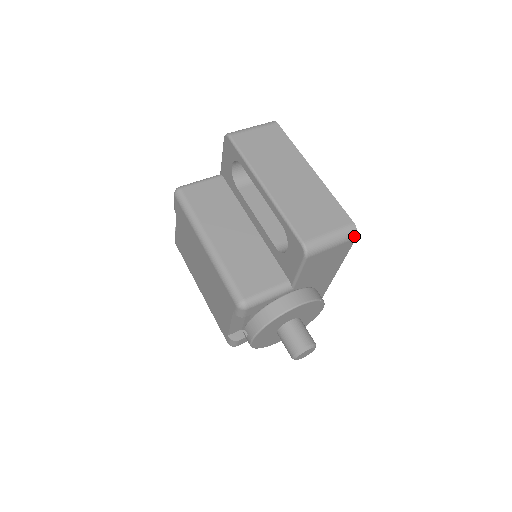
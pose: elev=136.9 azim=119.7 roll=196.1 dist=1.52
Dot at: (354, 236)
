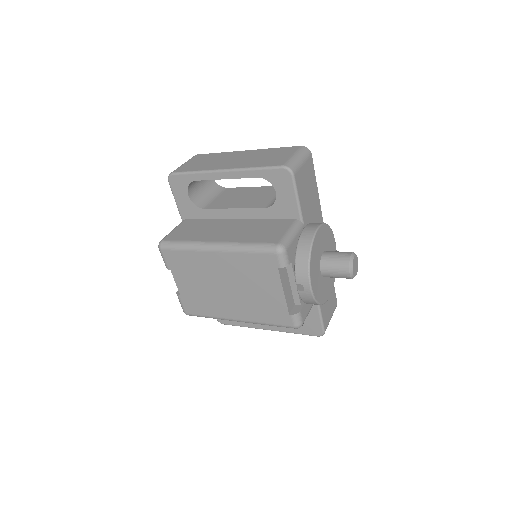
Dot at: (309, 153)
